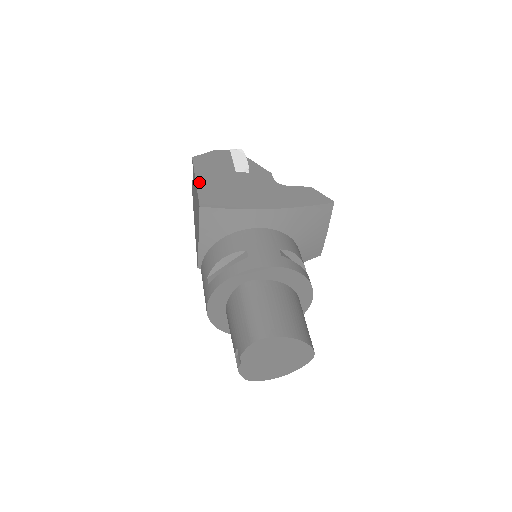
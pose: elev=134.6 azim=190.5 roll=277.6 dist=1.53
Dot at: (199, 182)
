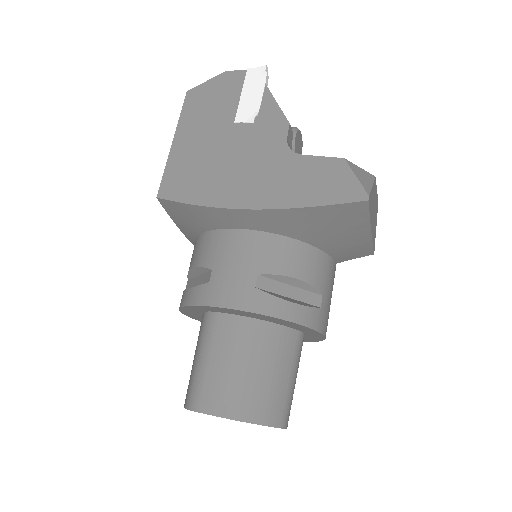
Dot at: (175, 146)
